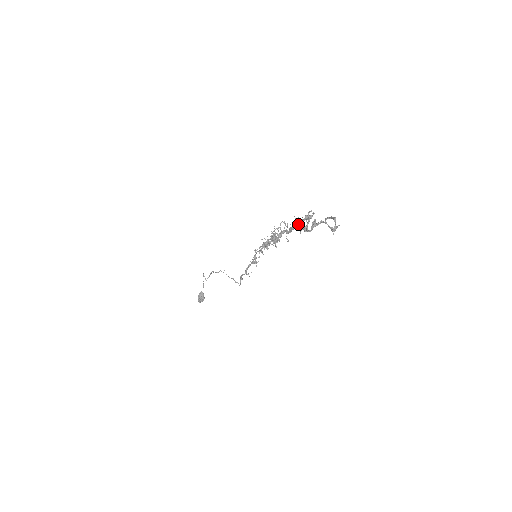
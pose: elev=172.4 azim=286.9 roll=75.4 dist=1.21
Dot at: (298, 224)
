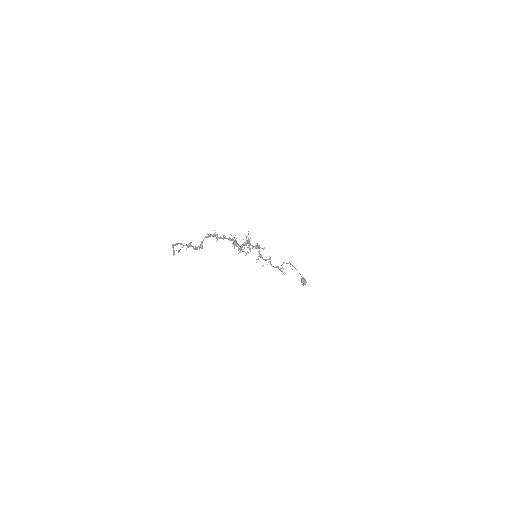
Dot at: occluded
